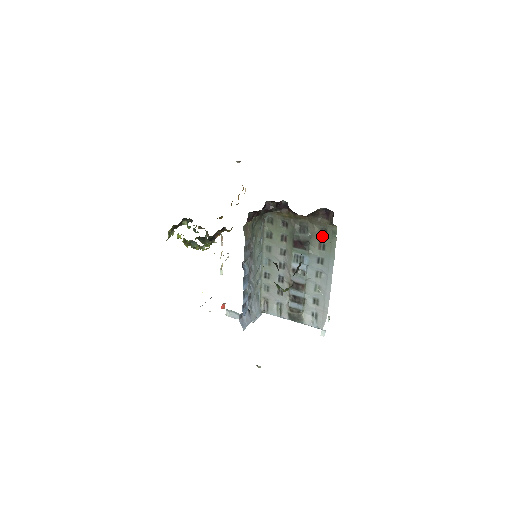
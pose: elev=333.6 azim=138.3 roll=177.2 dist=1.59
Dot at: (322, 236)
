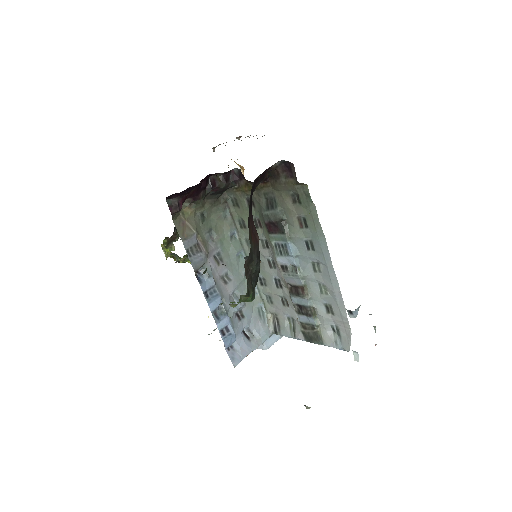
Dot at: (296, 206)
